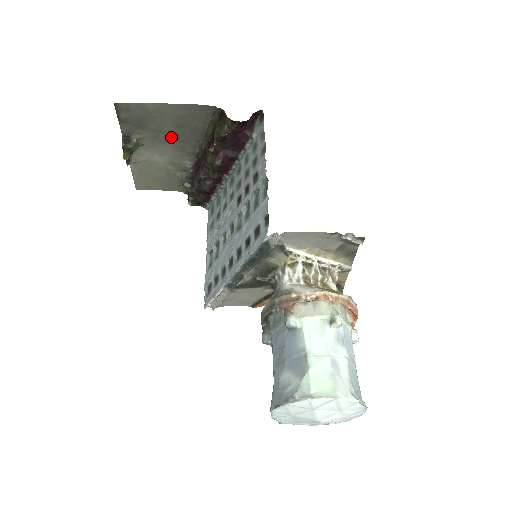
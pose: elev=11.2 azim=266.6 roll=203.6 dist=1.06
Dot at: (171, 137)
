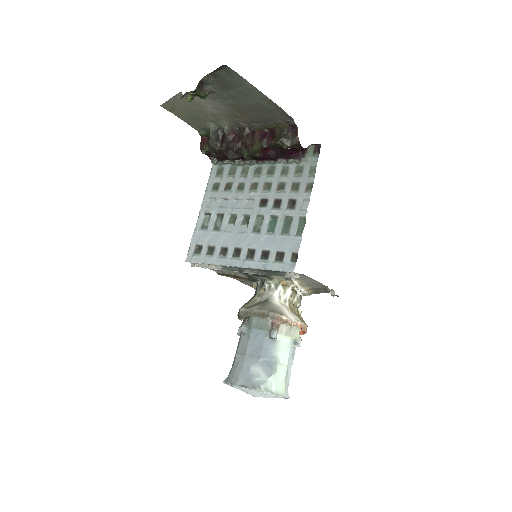
Dot at: (237, 106)
